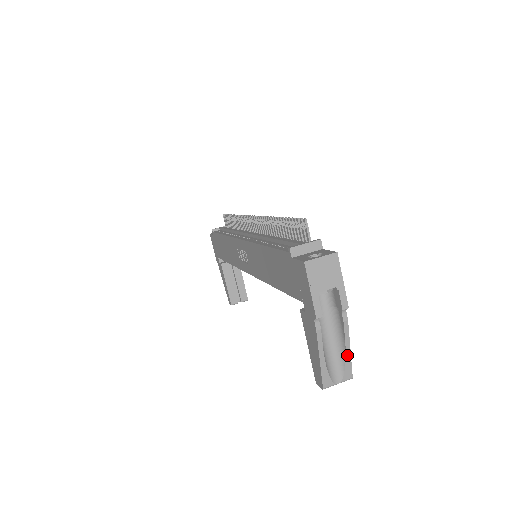
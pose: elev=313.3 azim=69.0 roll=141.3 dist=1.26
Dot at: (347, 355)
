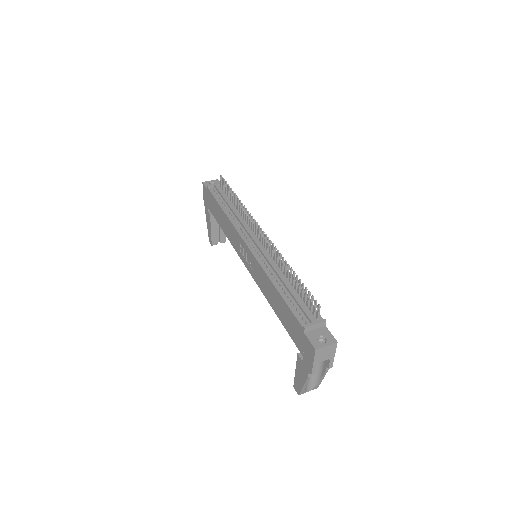
Dot at: (320, 381)
